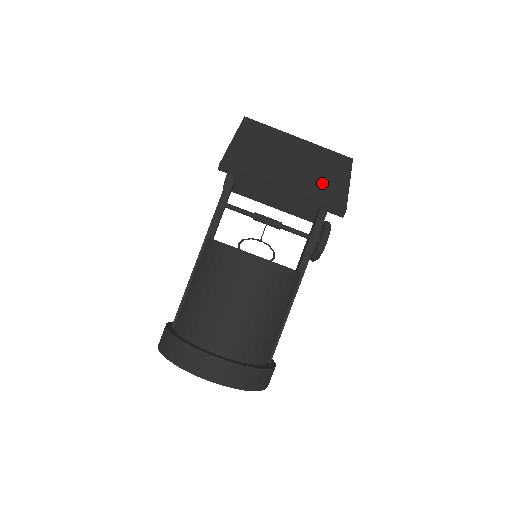
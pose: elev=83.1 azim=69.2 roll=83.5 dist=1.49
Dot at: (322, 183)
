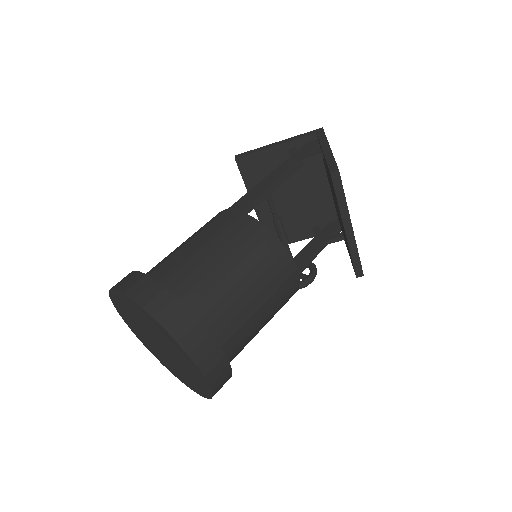
Dot at: occluded
